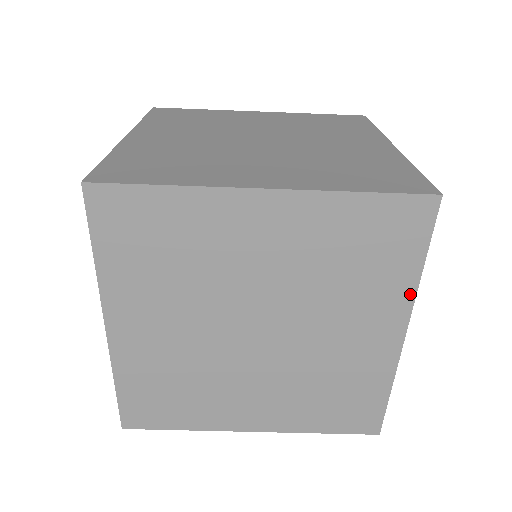
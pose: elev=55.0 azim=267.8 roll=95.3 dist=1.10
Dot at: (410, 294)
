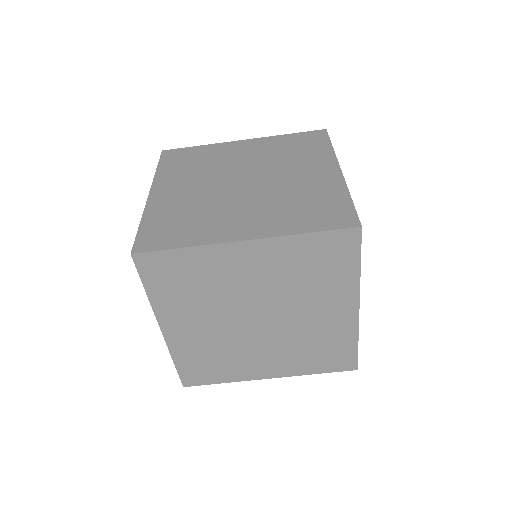
Dot at: (356, 285)
